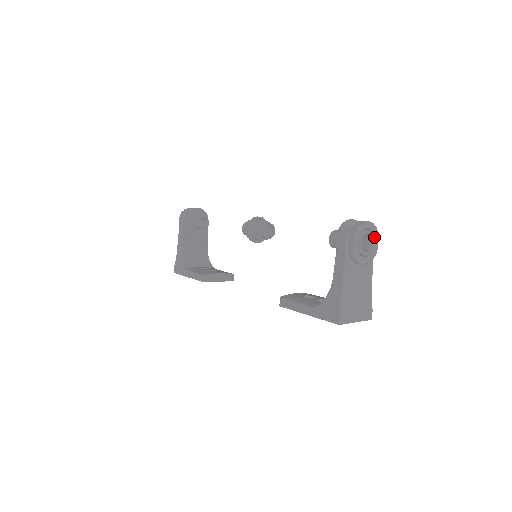
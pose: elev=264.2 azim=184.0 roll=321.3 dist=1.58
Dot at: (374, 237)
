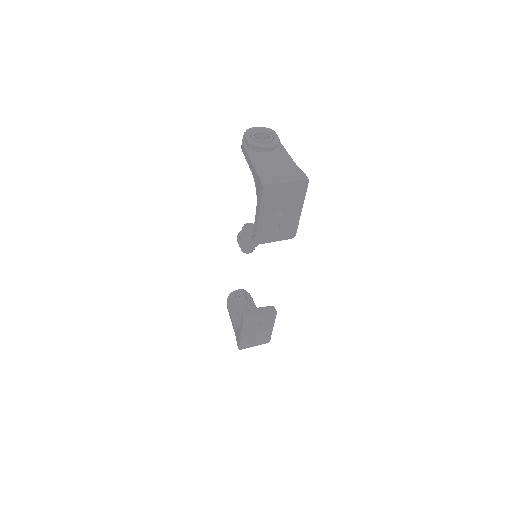
Dot at: (270, 133)
